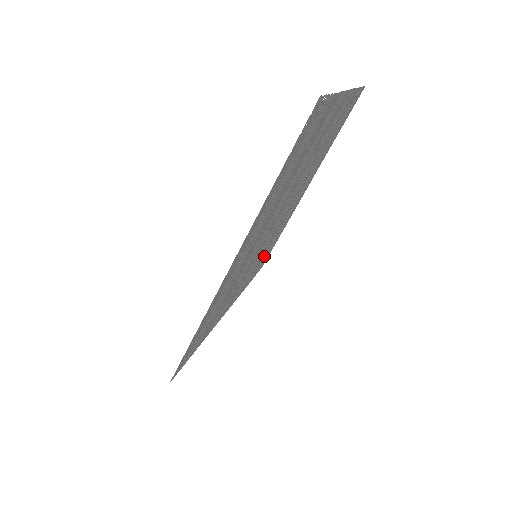
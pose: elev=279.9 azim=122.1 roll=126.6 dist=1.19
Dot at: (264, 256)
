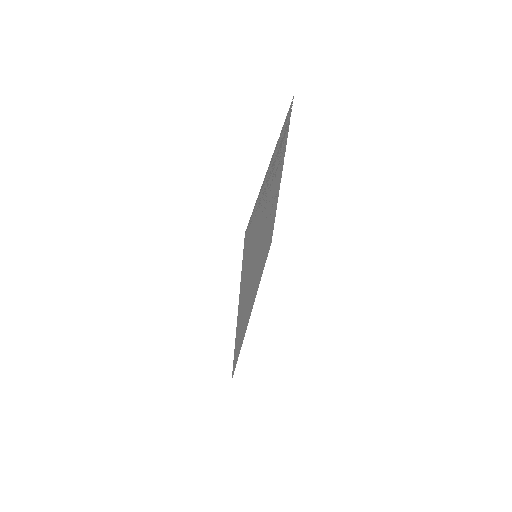
Dot at: (242, 328)
